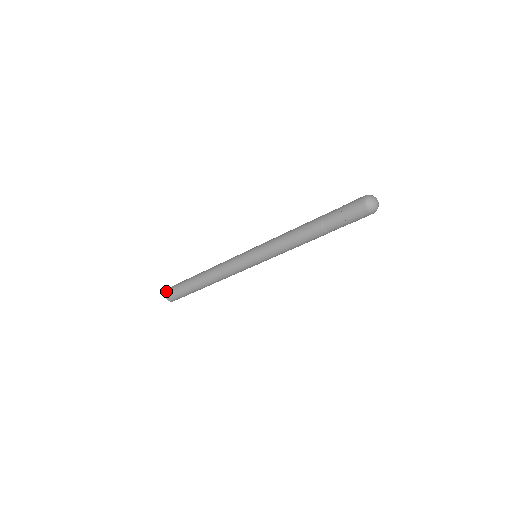
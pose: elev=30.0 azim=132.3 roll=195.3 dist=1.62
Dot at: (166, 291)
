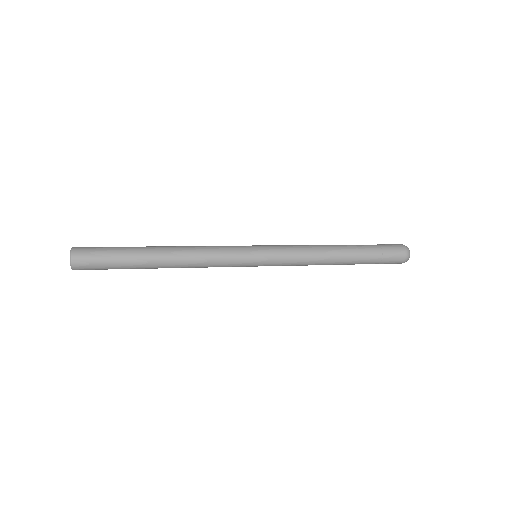
Dot at: (76, 249)
